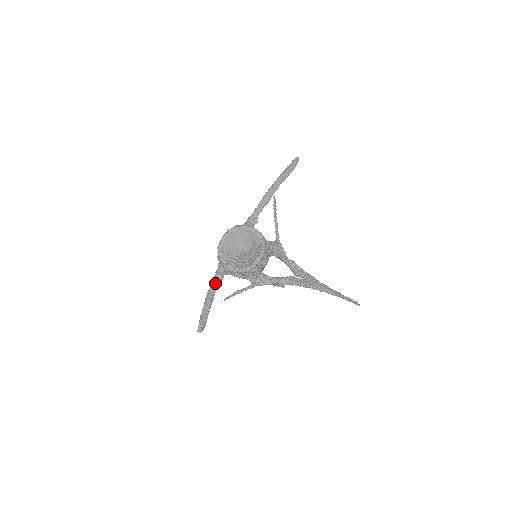
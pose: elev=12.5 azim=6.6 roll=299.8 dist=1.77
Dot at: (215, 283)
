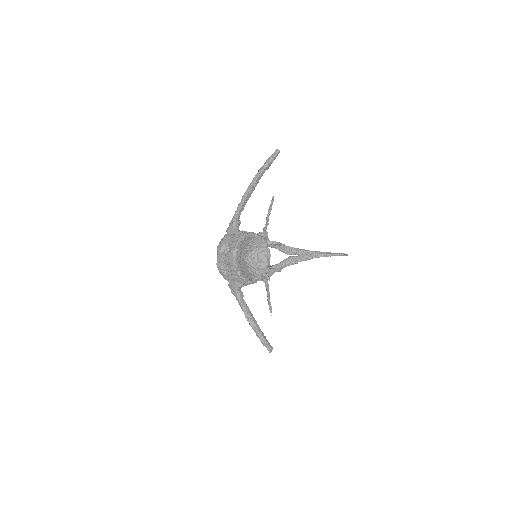
Dot at: (244, 302)
